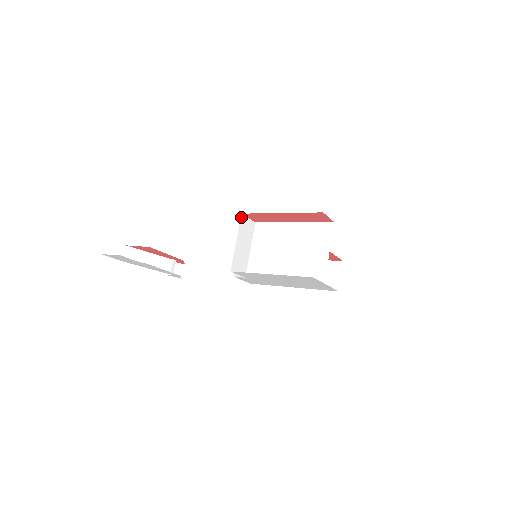
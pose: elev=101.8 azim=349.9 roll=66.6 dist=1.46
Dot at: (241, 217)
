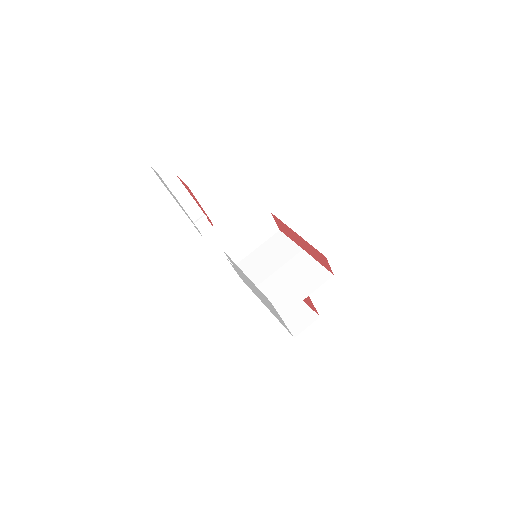
Dot at: (268, 214)
